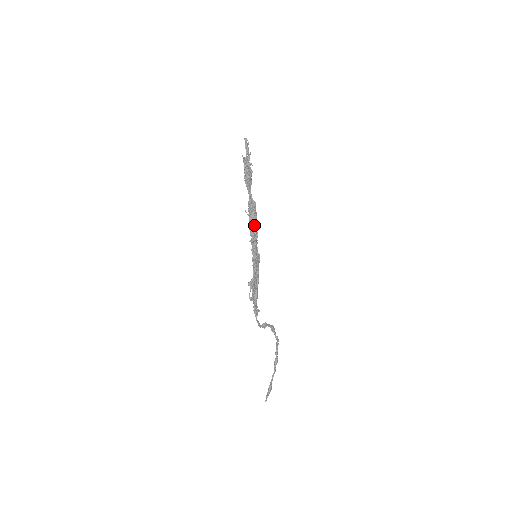
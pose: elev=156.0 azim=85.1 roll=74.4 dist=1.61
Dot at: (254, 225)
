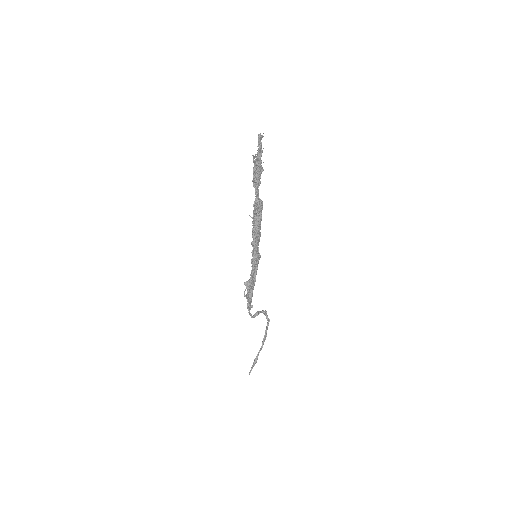
Dot at: (258, 227)
